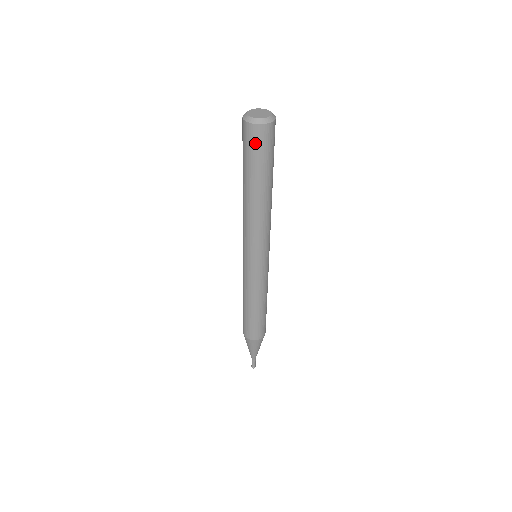
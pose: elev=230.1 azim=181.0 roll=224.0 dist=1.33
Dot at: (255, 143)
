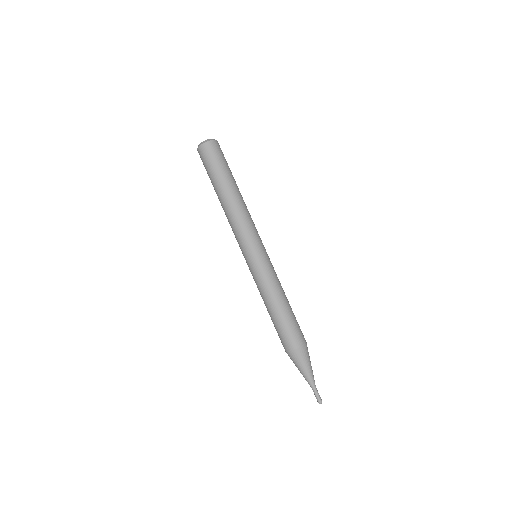
Dot at: (204, 159)
